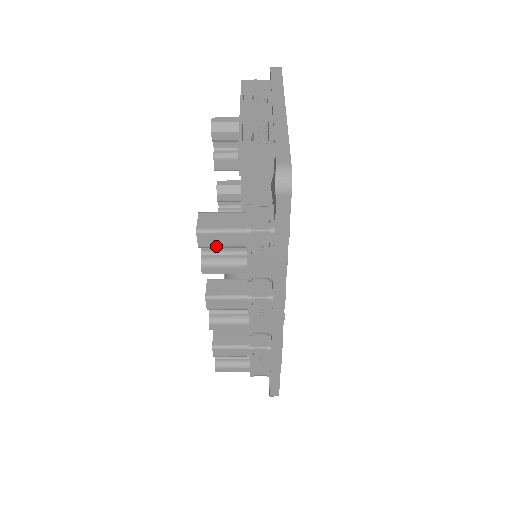
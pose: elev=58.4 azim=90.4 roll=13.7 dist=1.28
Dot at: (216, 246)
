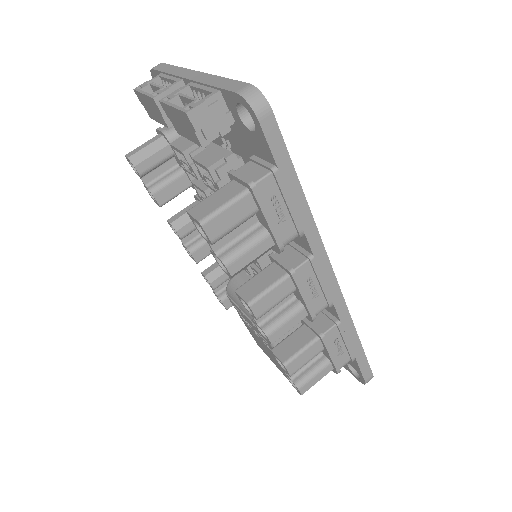
Dot at: (229, 229)
